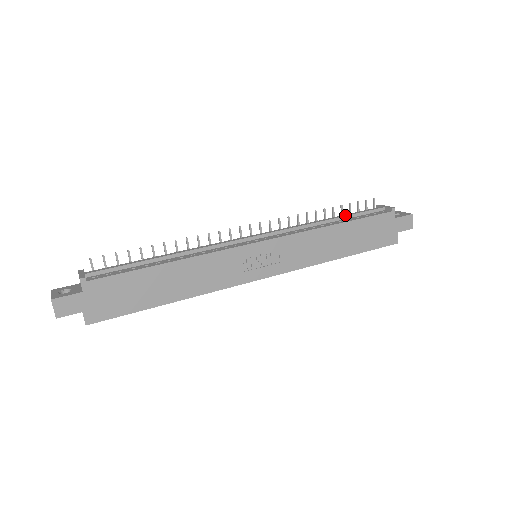
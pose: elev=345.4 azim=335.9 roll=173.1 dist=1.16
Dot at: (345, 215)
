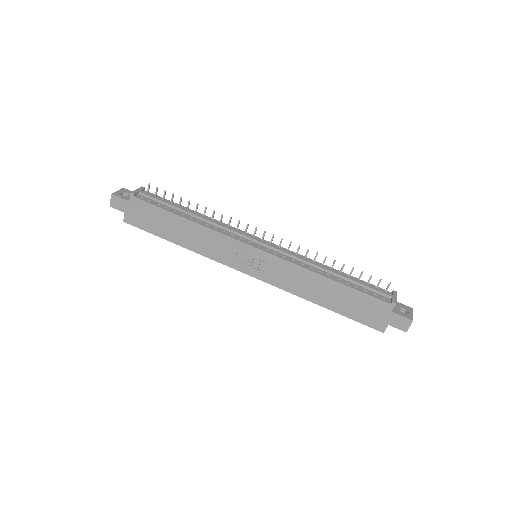
Dot at: (348, 277)
